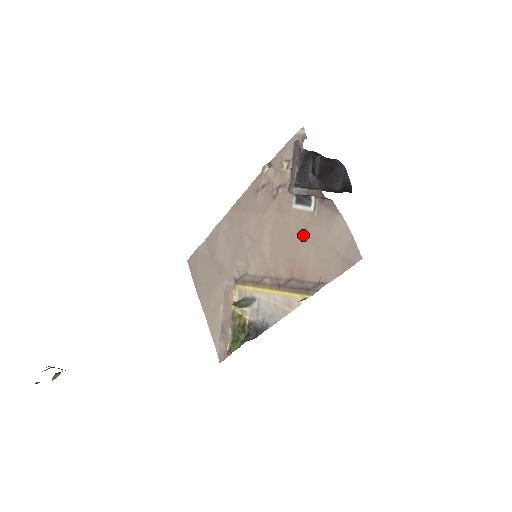
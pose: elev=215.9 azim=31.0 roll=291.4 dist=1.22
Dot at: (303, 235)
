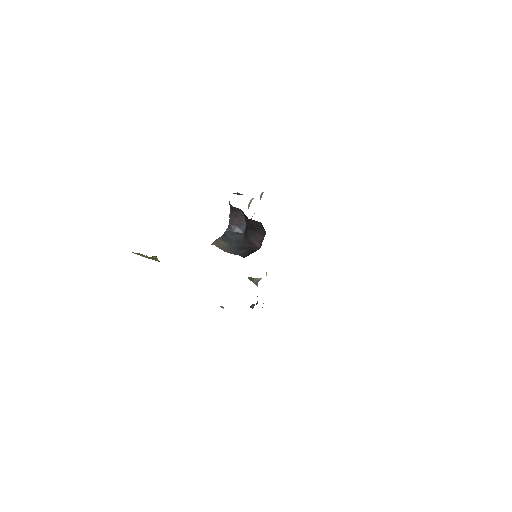
Dot at: occluded
